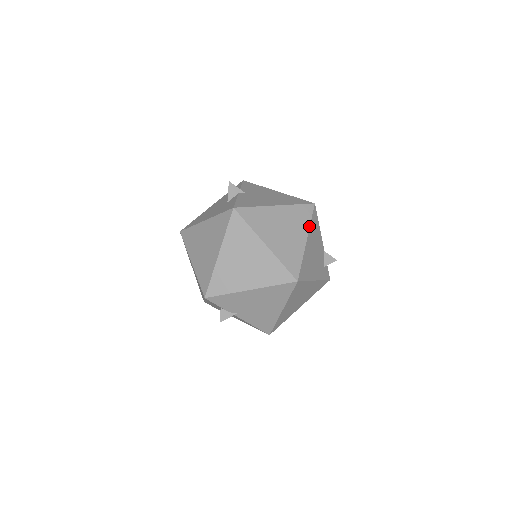
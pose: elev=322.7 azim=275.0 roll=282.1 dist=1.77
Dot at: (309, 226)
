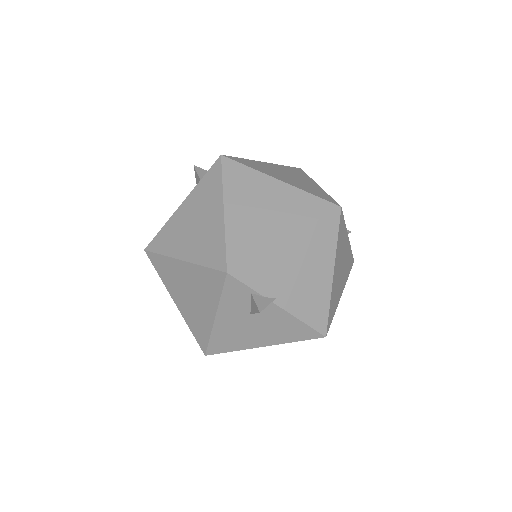
Dot at: (311, 178)
